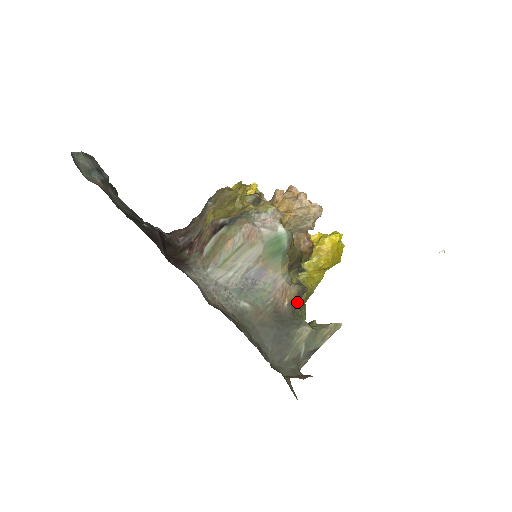
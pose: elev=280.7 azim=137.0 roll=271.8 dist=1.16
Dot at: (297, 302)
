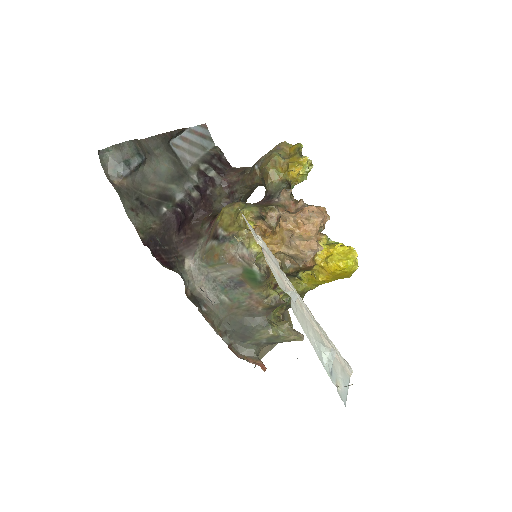
Dot at: (273, 308)
